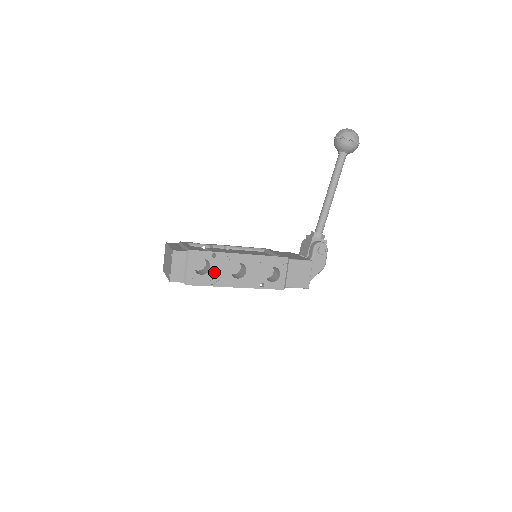
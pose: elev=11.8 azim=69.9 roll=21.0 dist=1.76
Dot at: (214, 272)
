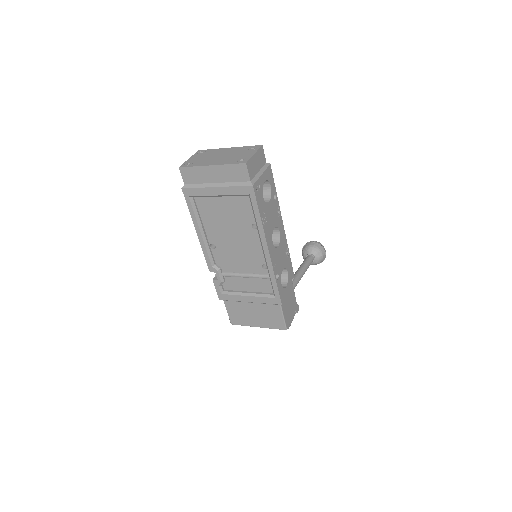
Dot at: (268, 210)
